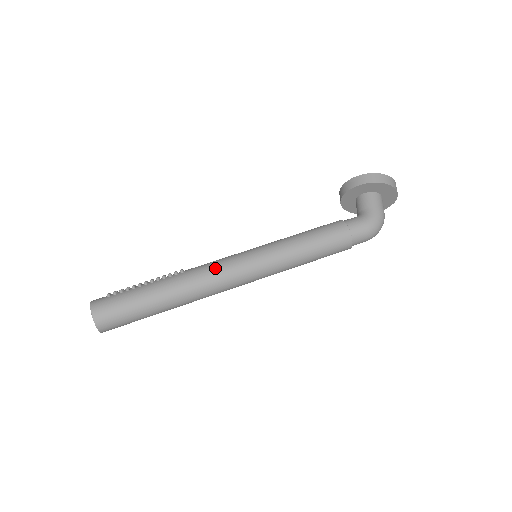
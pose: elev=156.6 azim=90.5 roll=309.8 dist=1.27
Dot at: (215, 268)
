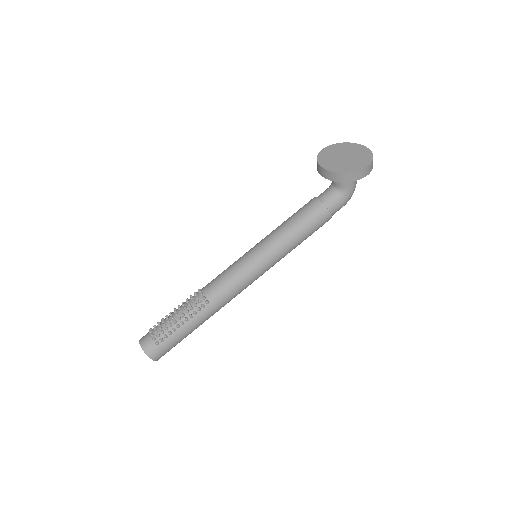
Dot at: (234, 292)
